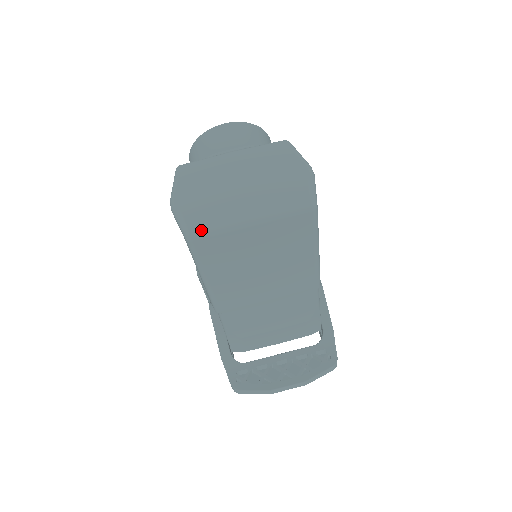
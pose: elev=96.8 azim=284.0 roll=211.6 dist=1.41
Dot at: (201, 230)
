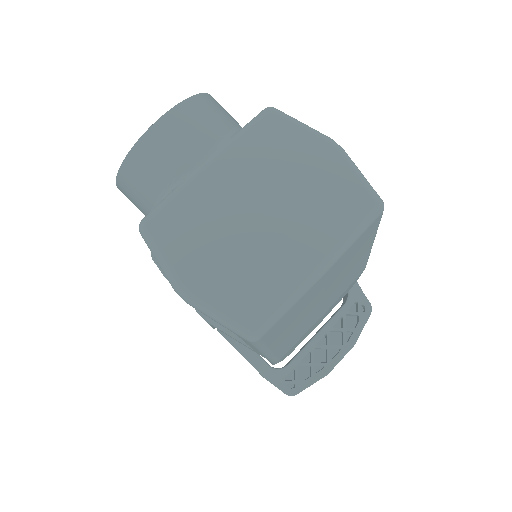
Dot at: (266, 320)
